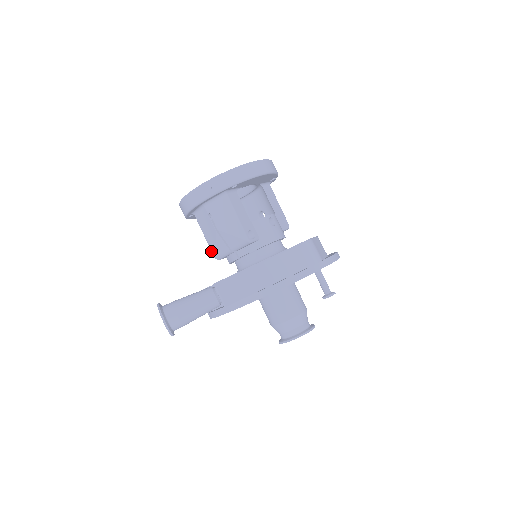
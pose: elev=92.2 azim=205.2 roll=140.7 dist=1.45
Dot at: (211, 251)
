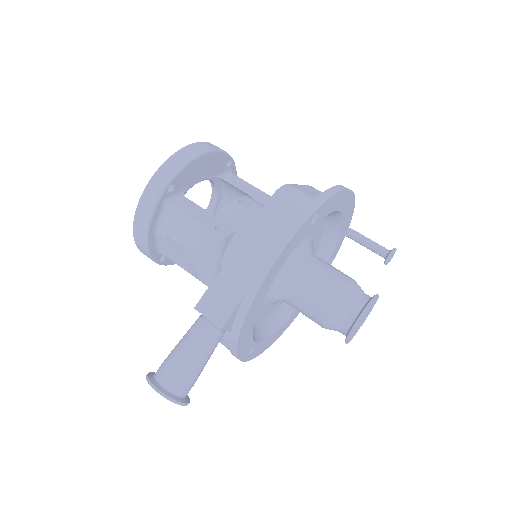
Dot at: occluded
